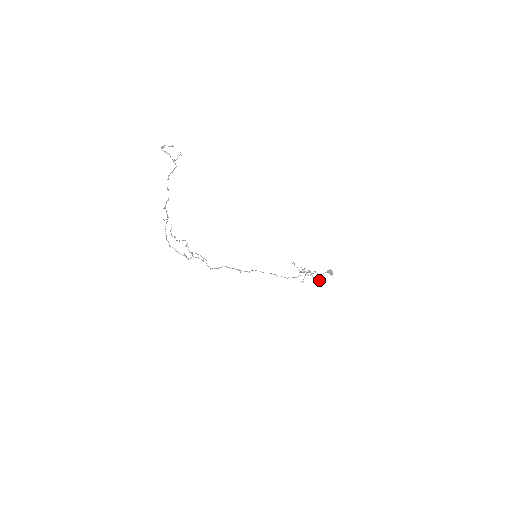
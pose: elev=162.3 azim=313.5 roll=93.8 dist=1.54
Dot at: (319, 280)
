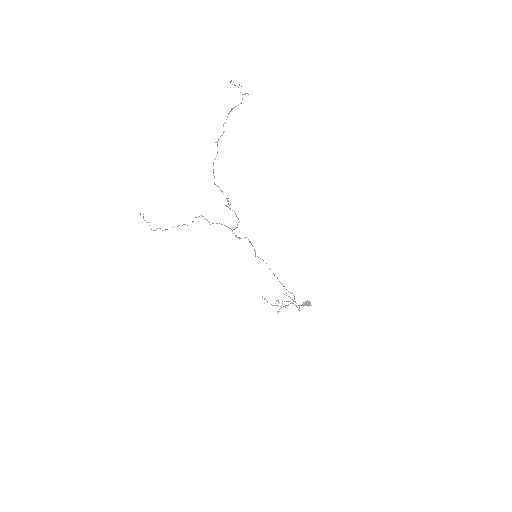
Dot at: (299, 308)
